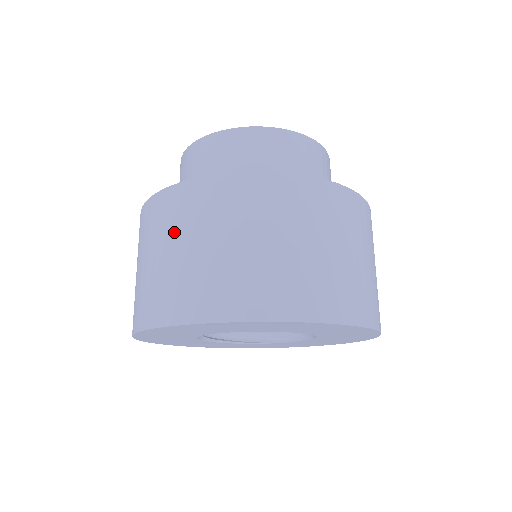
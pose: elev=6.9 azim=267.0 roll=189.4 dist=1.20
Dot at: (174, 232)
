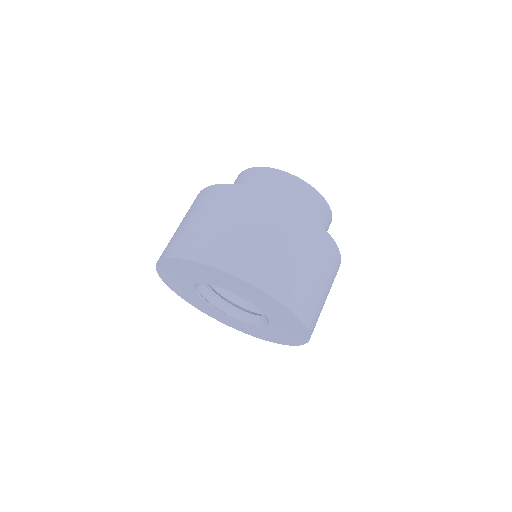
Dot at: (241, 215)
